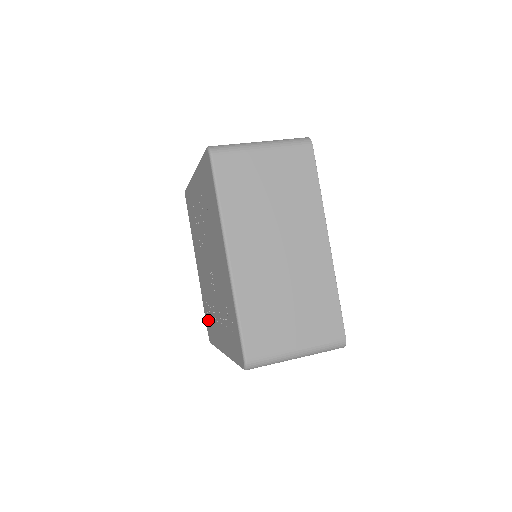
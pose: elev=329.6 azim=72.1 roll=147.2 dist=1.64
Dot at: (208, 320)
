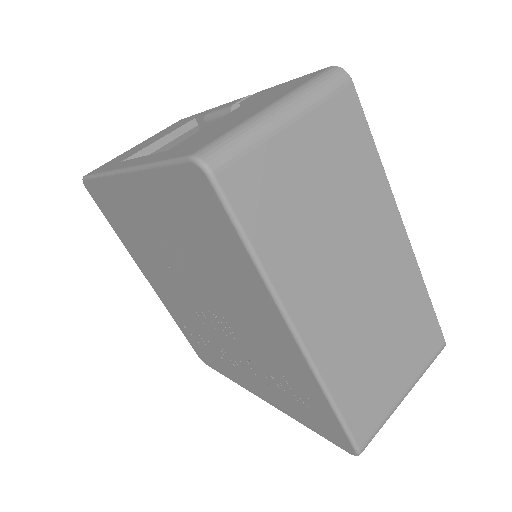
Dot at: (198, 346)
